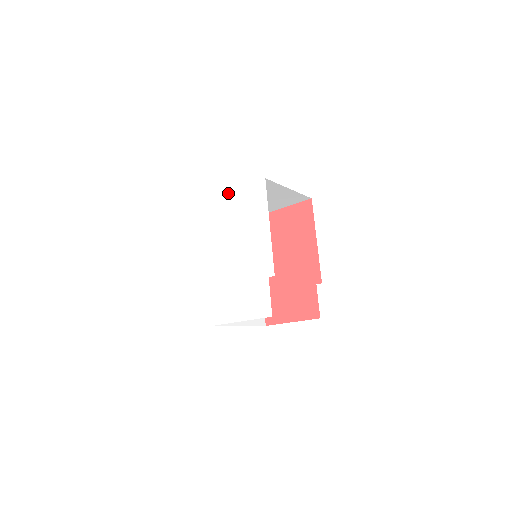
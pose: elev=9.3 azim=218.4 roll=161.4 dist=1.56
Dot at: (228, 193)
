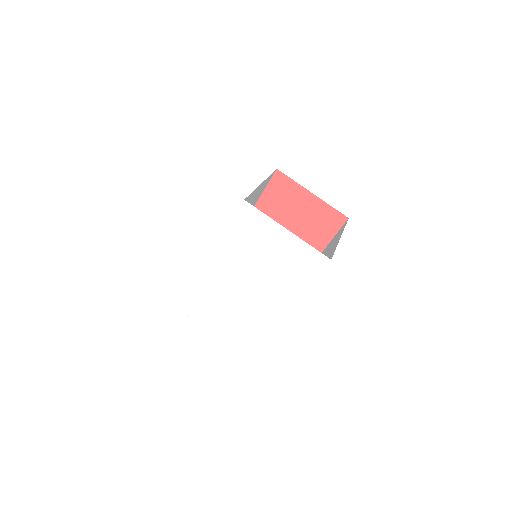
Dot at: (278, 224)
